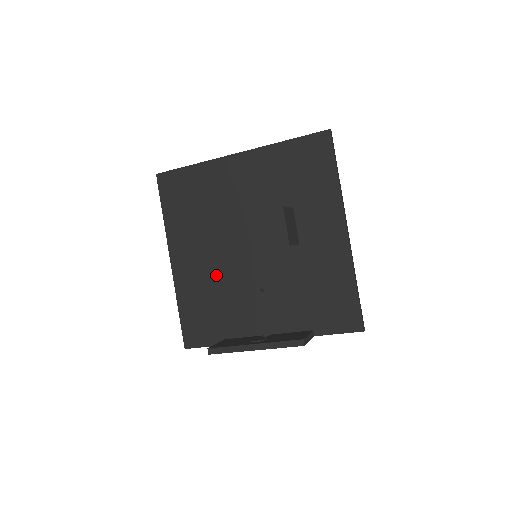
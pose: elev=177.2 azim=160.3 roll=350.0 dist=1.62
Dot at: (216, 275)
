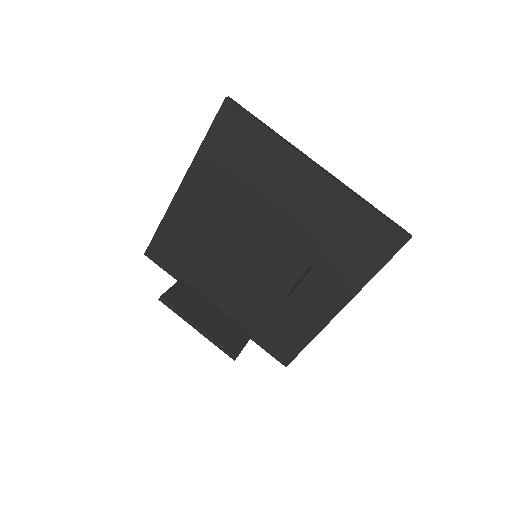
Dot at: (211, 235)
